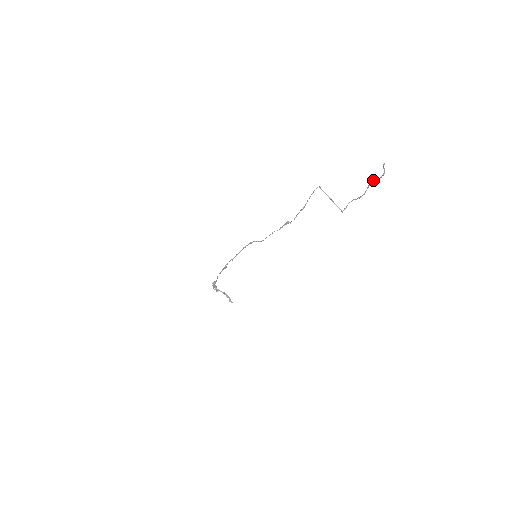
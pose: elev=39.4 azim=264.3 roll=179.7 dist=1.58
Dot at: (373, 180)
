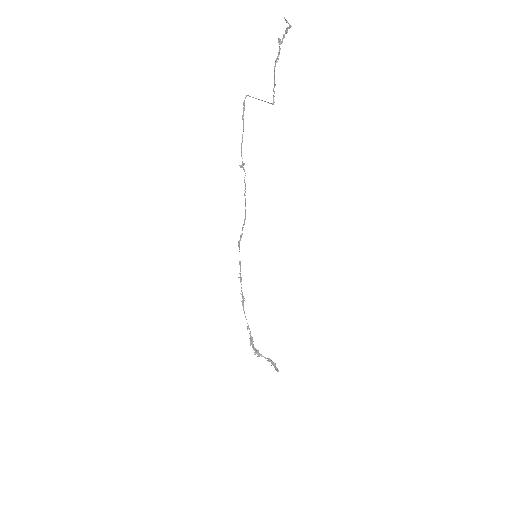
Dot at: (280, 42)
